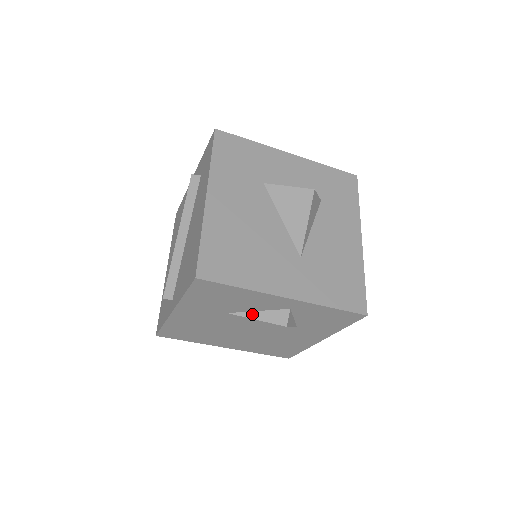
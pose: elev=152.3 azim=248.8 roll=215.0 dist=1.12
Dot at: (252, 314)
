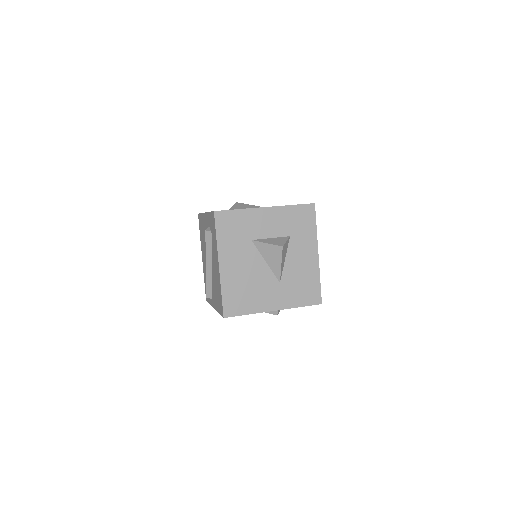
Dot at: occluded
